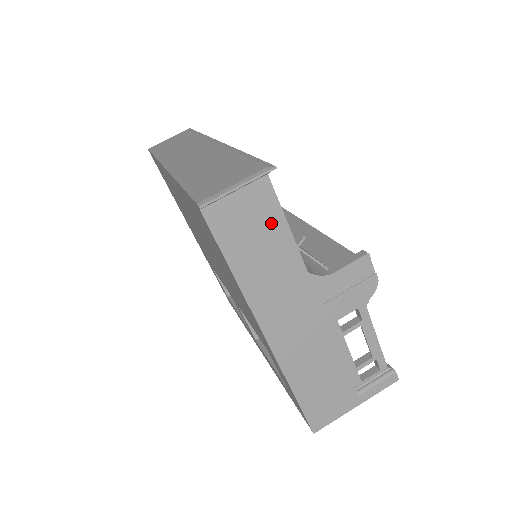
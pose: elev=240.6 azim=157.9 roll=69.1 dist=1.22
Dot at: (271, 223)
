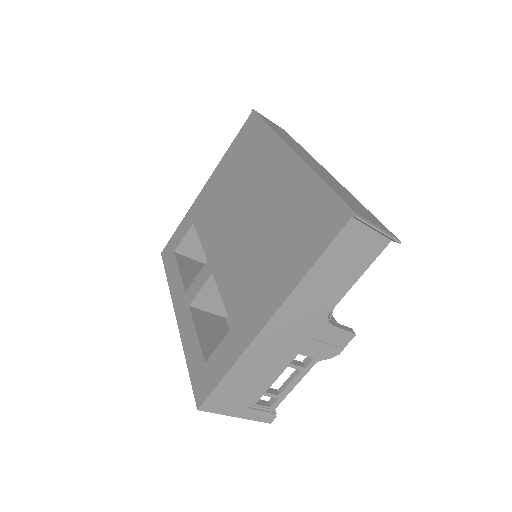
Dot at: (358, 265)
